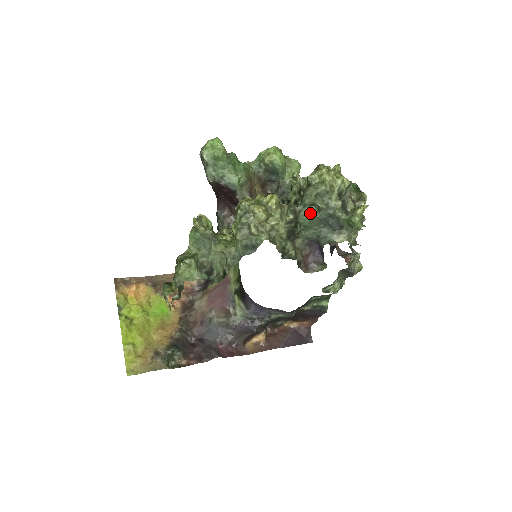
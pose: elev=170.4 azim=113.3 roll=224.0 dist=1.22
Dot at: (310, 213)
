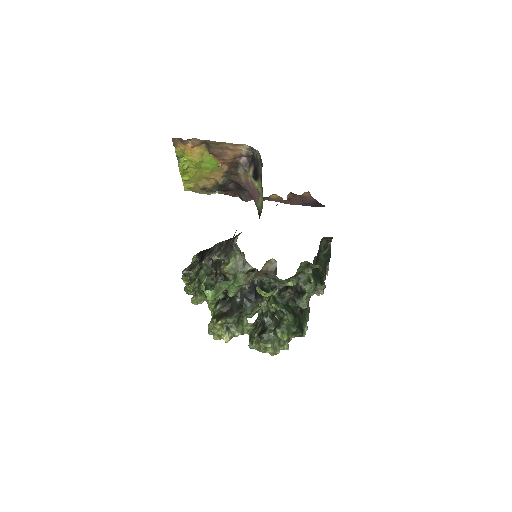
Dot at: occluded
